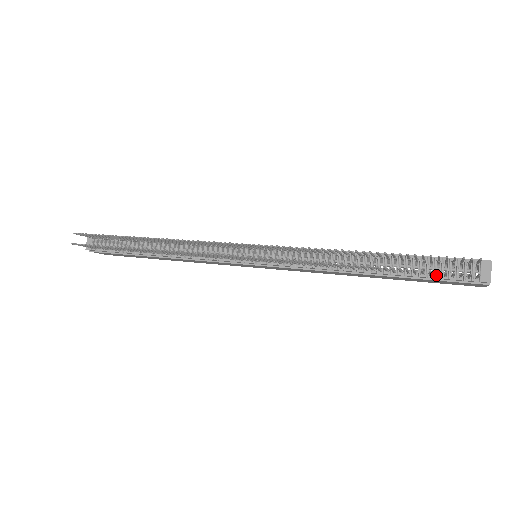
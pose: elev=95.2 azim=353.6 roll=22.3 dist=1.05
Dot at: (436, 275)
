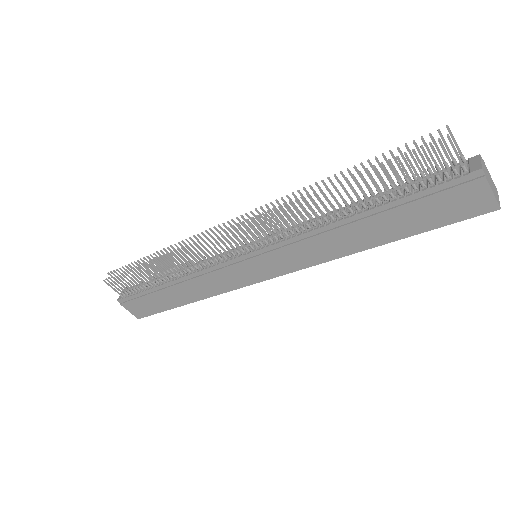
Dot at: (420, 184)
